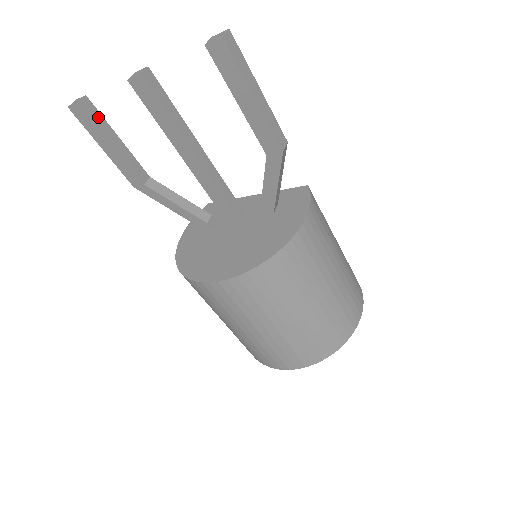
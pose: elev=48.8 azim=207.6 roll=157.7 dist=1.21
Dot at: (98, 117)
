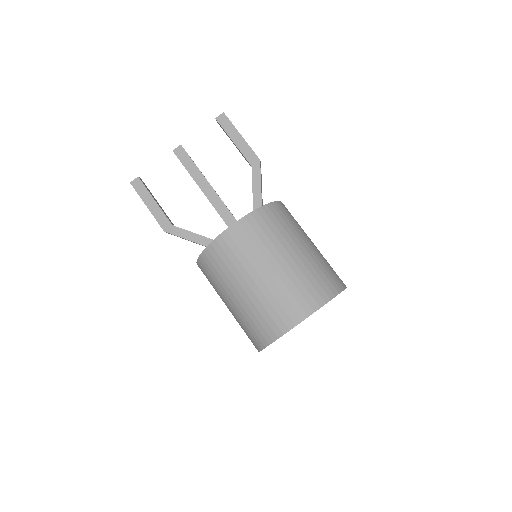
Dot at: (147, 188)
